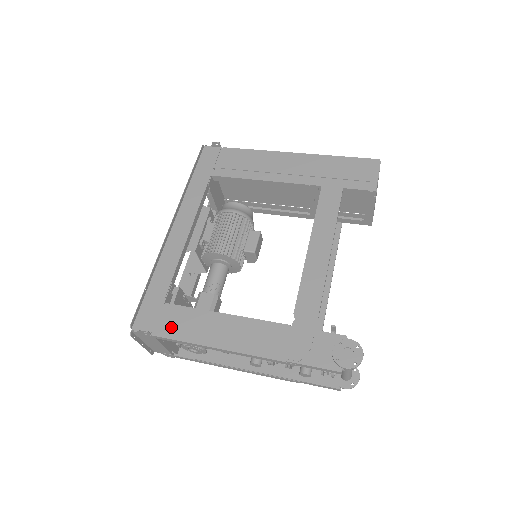
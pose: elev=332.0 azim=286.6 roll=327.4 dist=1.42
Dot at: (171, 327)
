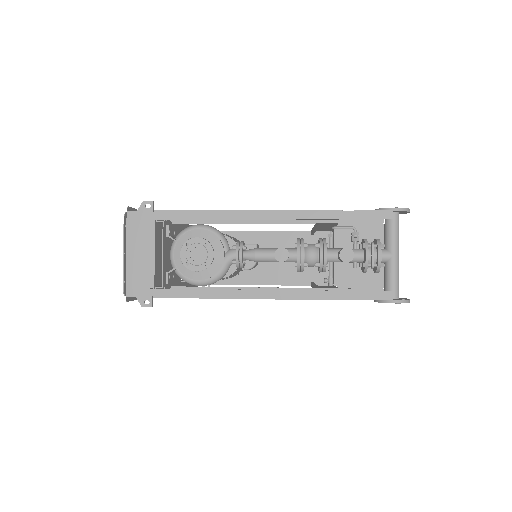
Dot at: occluded
